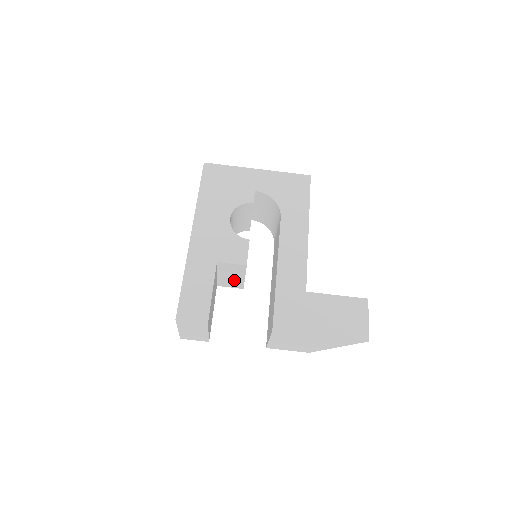
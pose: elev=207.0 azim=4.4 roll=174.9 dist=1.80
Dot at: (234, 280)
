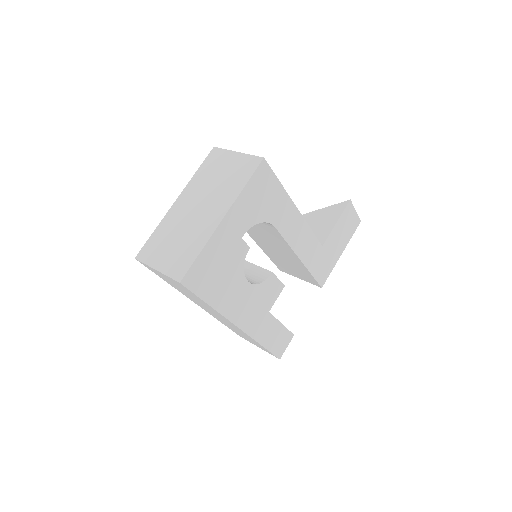
Dot at: occluded
